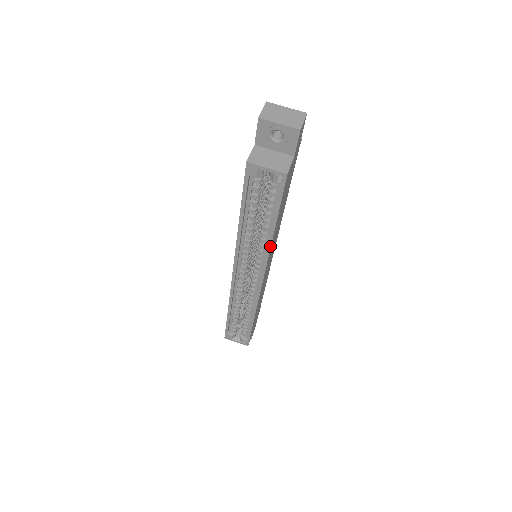
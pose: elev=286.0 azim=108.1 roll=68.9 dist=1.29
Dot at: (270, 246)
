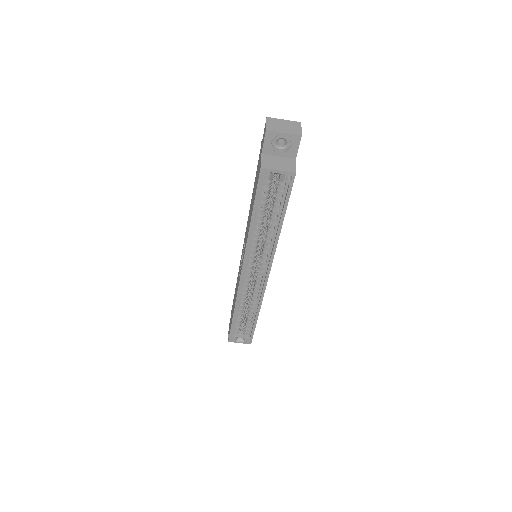
Dot at: (277, 240)
